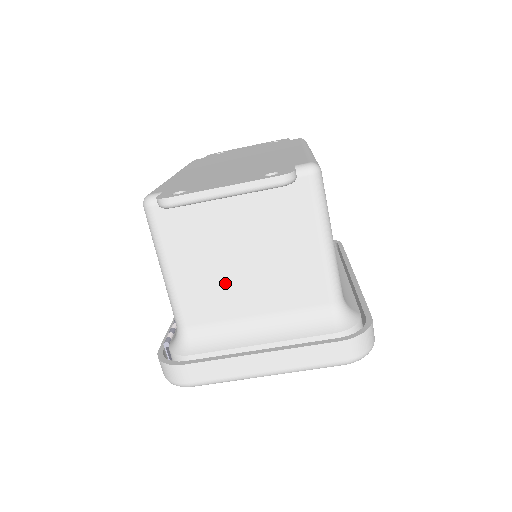
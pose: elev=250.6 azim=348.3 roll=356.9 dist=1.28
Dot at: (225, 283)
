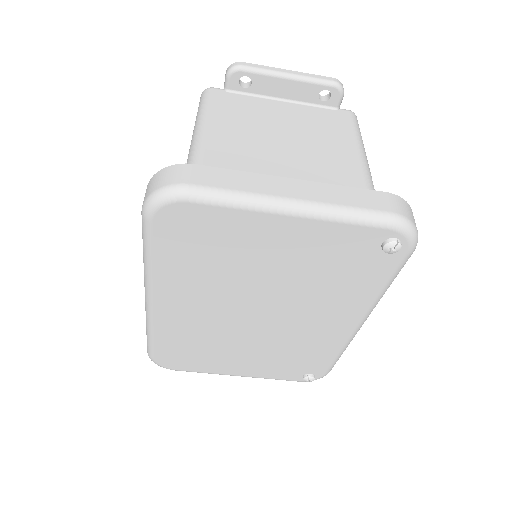
Dot at: (259, 147)
